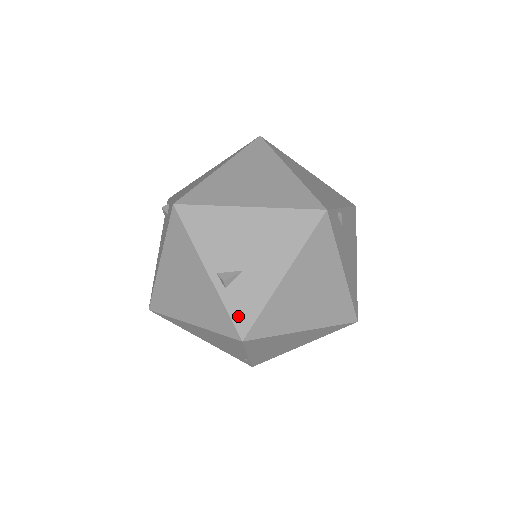
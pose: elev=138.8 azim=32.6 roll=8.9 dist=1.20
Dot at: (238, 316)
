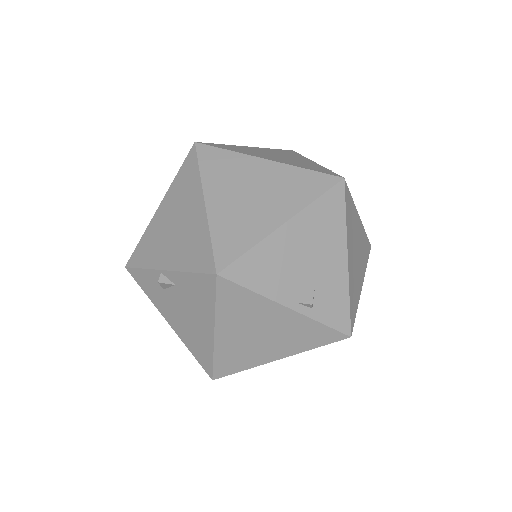
Dot at: (336, 321)
